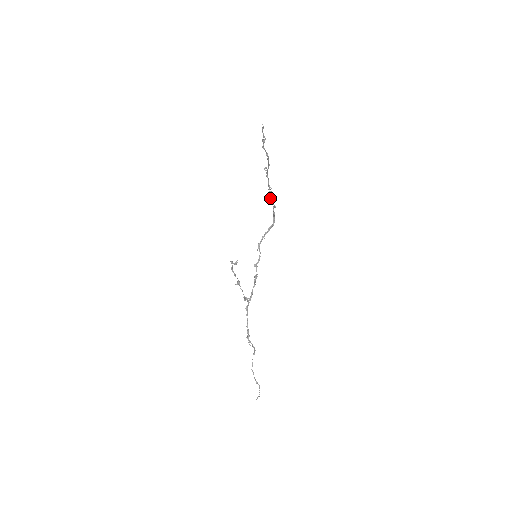
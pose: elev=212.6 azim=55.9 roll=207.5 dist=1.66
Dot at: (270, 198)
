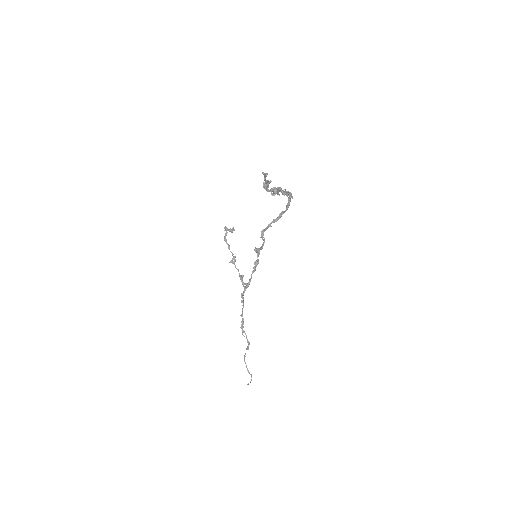
Dot at: occluded
